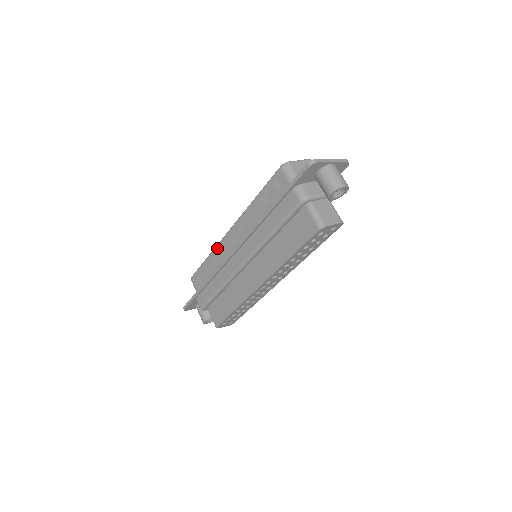
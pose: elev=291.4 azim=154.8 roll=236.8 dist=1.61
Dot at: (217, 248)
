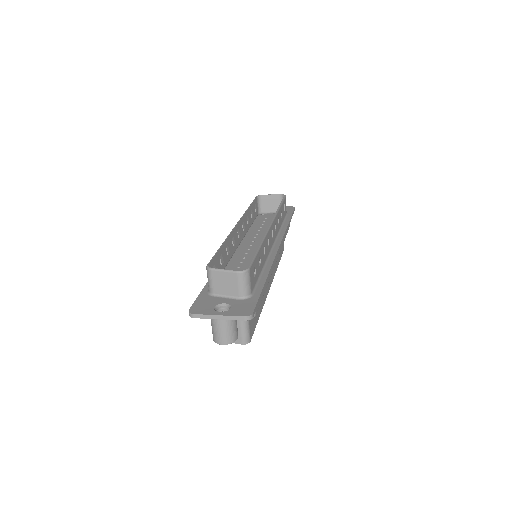
Dot at: (243, 217)
